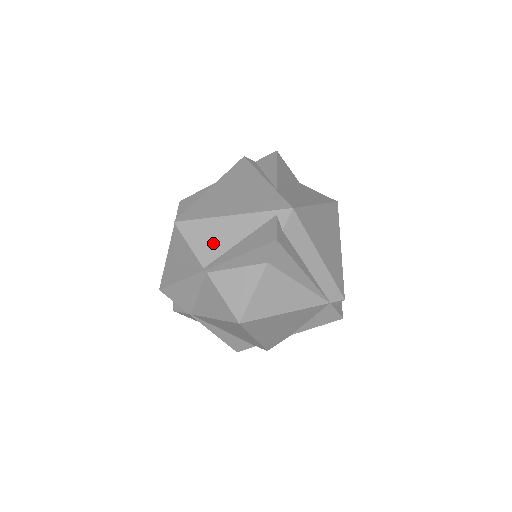
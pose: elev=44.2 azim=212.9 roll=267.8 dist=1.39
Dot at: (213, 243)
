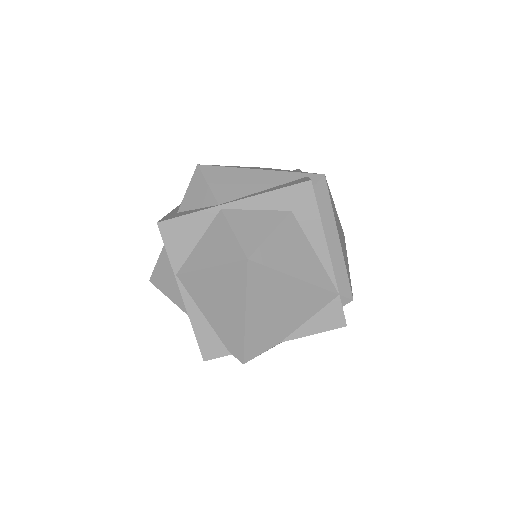
Dot at: (235, 187)
